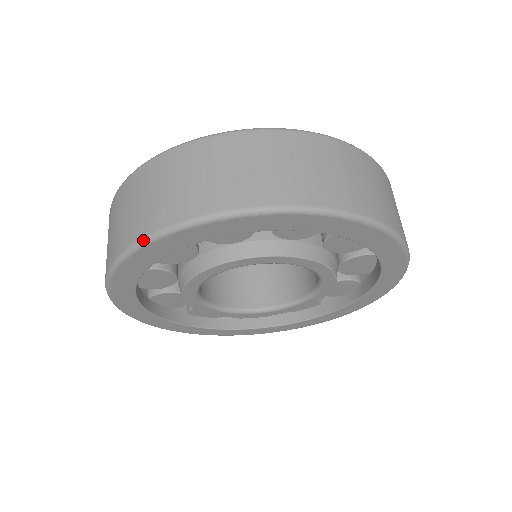
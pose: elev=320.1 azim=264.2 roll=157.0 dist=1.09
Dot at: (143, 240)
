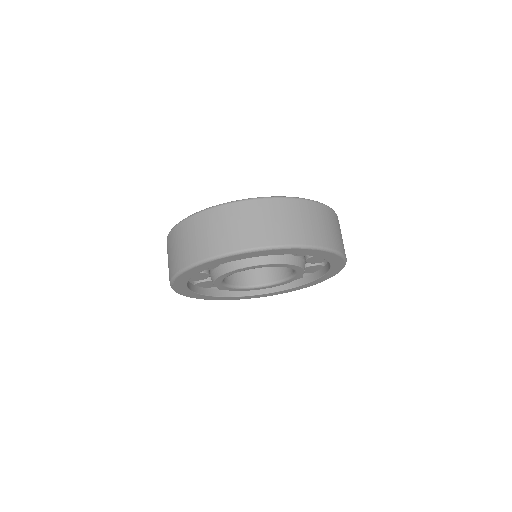
Dot at: (239, 251)
